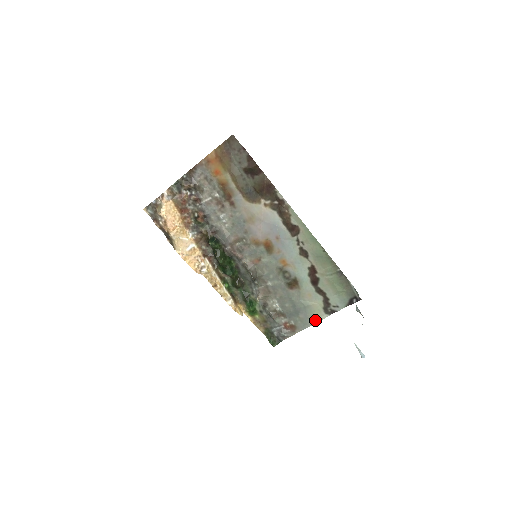
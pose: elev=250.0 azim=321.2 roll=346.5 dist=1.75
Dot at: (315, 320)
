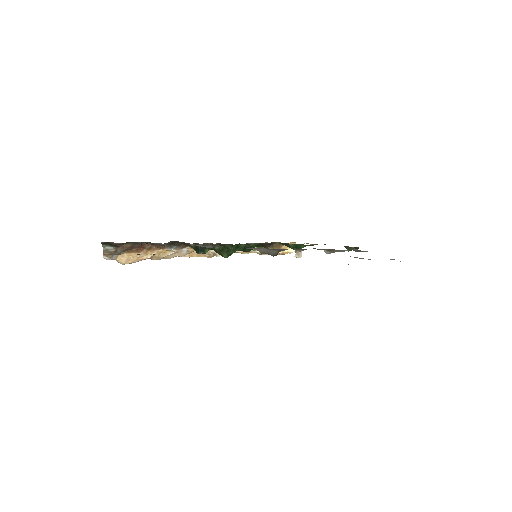
Dot at: occluded
